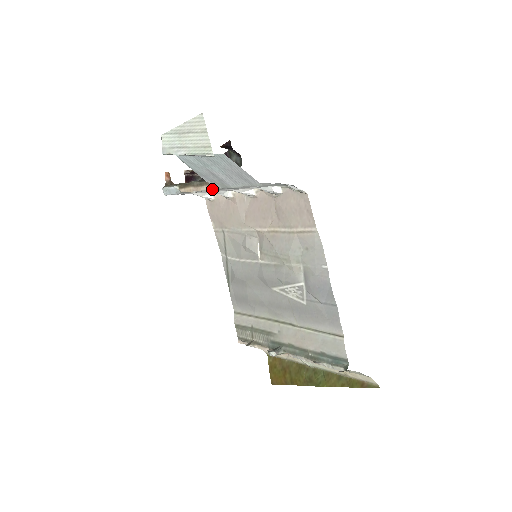
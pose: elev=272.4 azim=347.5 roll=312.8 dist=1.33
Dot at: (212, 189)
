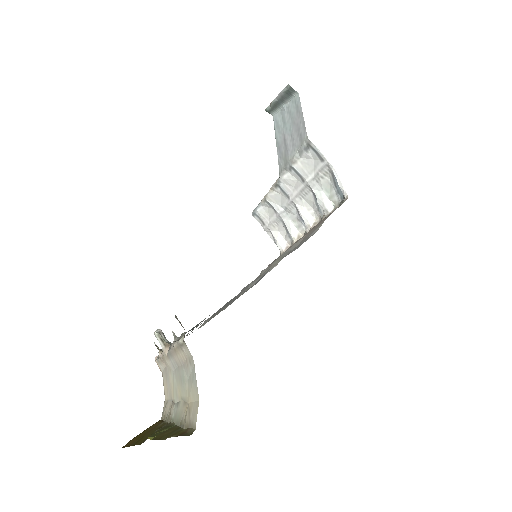
Dot at: (279, 179)
